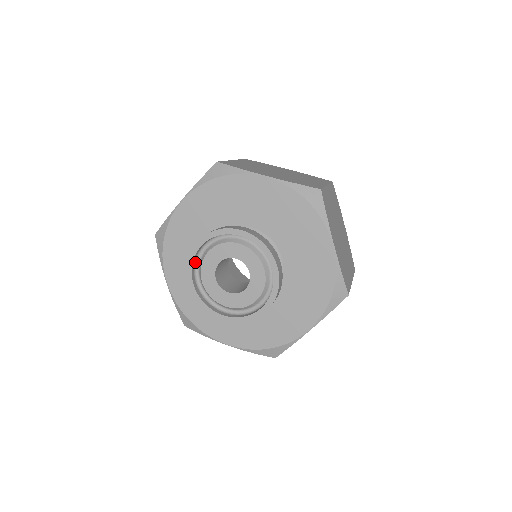
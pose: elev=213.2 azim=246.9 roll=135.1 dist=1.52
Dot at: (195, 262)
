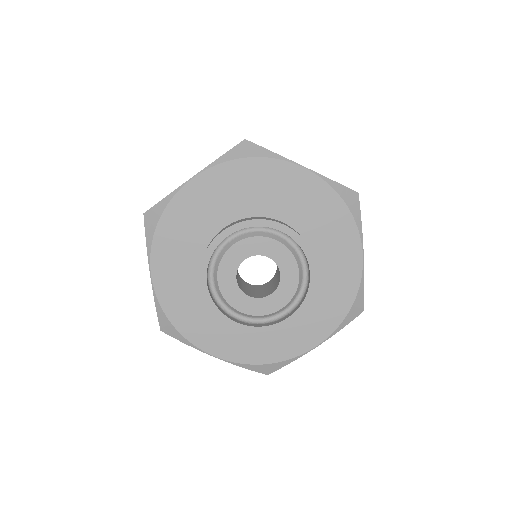
Dot at: (212, 255)
